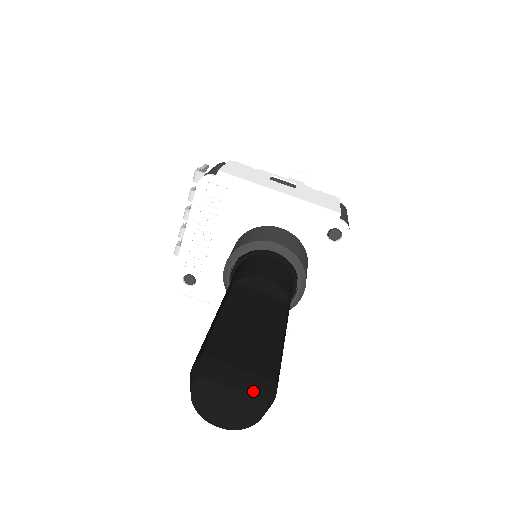
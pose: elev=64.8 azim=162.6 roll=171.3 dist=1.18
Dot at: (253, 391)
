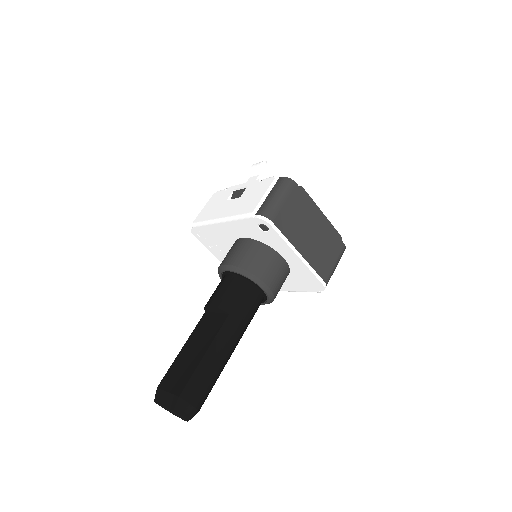
Dot at: (169, 406)
